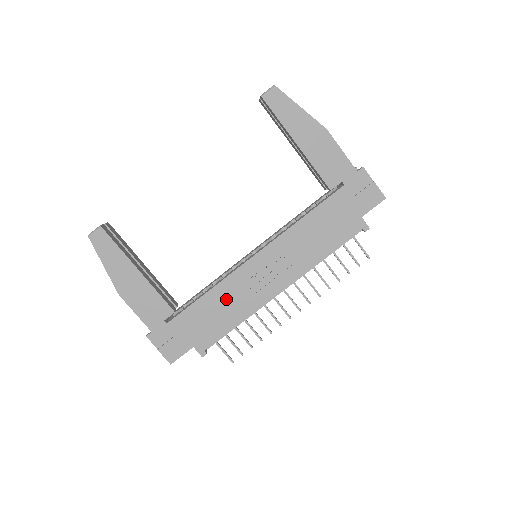
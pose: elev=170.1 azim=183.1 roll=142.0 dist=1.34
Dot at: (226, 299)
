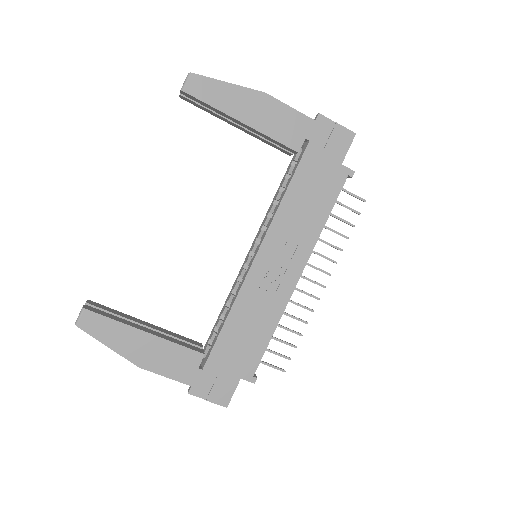
Dot at: (249, 314)
